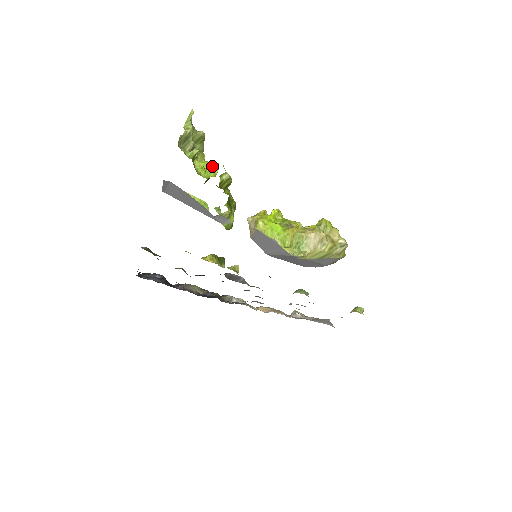
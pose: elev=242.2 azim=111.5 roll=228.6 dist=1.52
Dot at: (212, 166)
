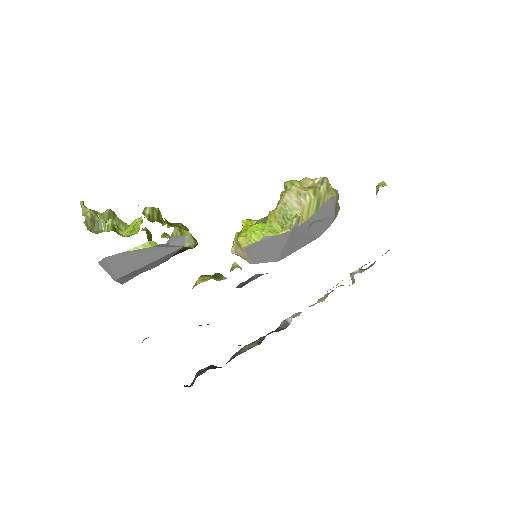
Dot at: occluded
